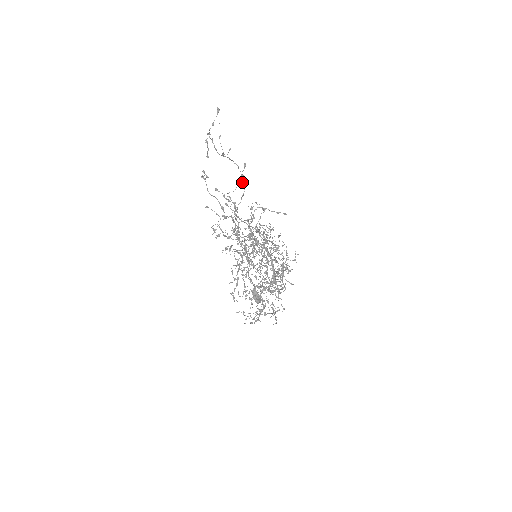
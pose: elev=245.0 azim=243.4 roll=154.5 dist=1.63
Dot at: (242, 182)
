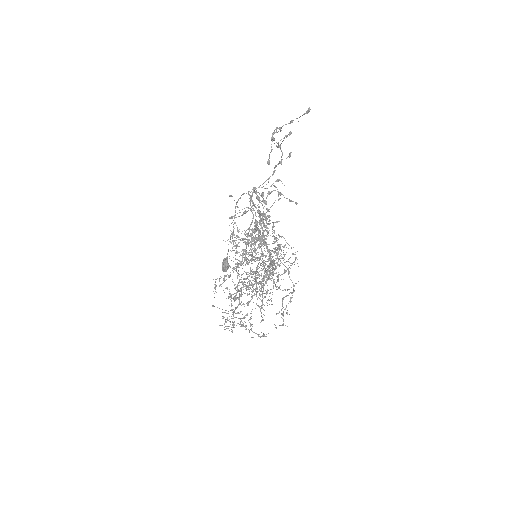
Dot at: (275, 167)
